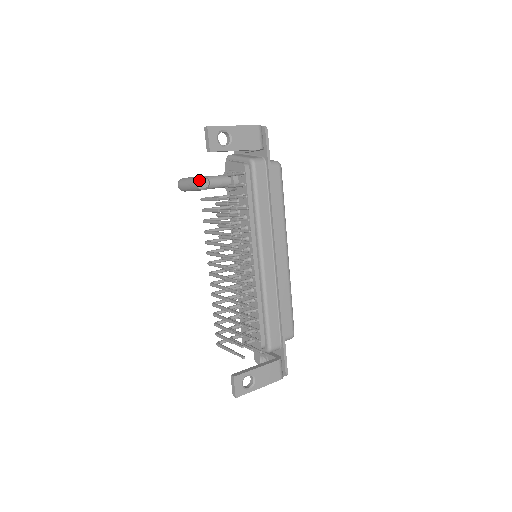
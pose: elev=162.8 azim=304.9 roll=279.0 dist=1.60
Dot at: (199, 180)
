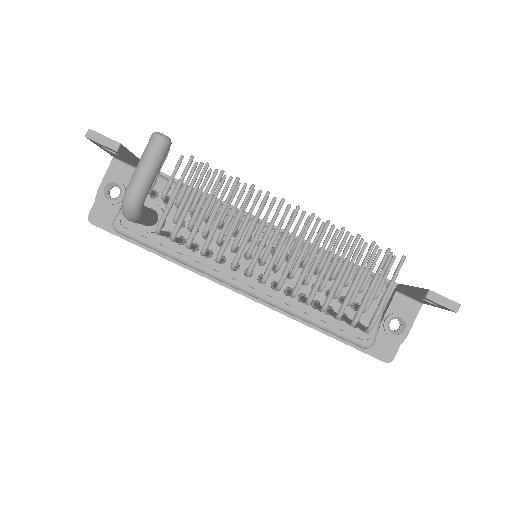
Dot at: (157, 132)
